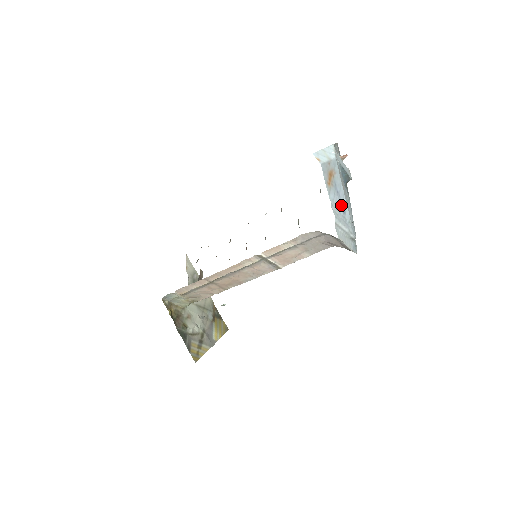
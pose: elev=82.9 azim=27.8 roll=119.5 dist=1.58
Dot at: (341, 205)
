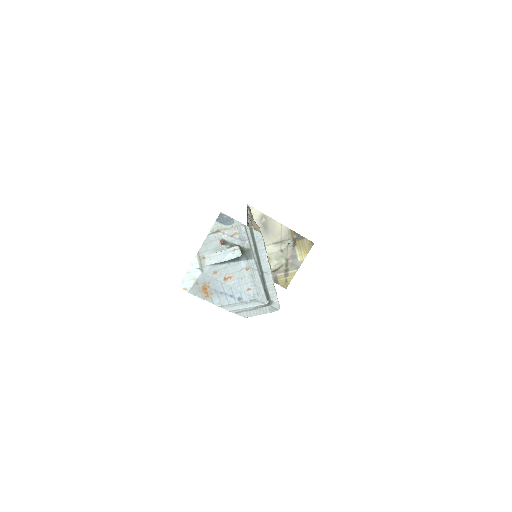
Dot at: (233, 297)
